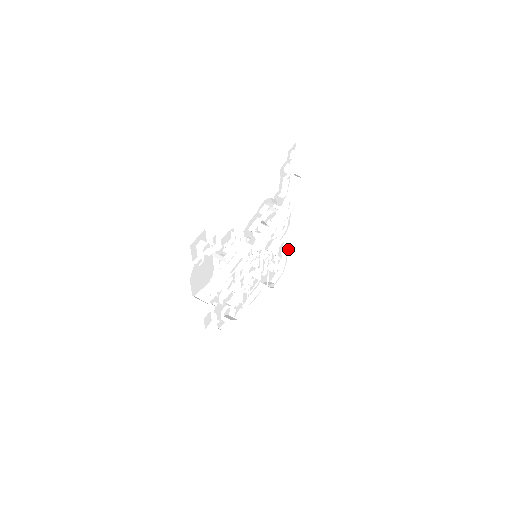
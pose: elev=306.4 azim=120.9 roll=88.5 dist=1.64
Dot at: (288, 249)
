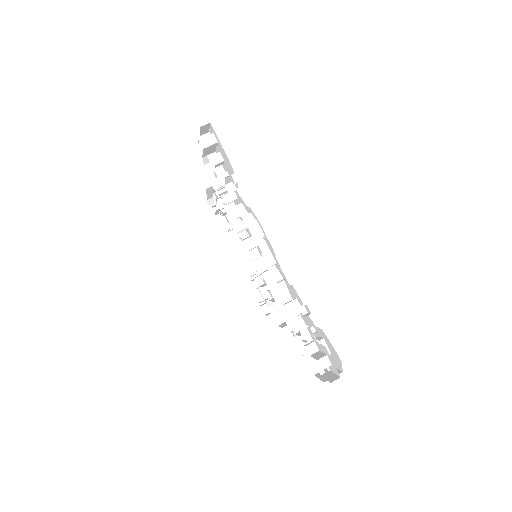
Dot at: (212, 188)
